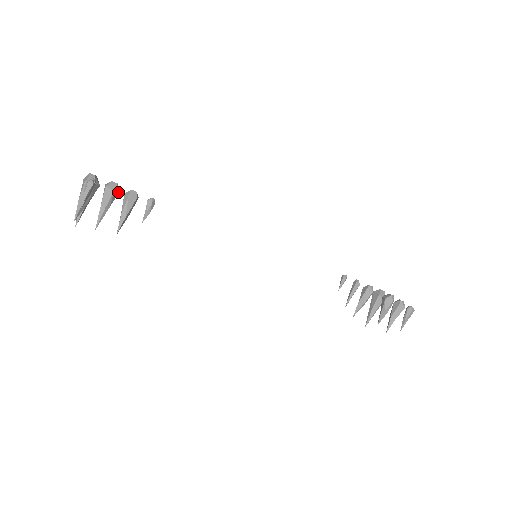
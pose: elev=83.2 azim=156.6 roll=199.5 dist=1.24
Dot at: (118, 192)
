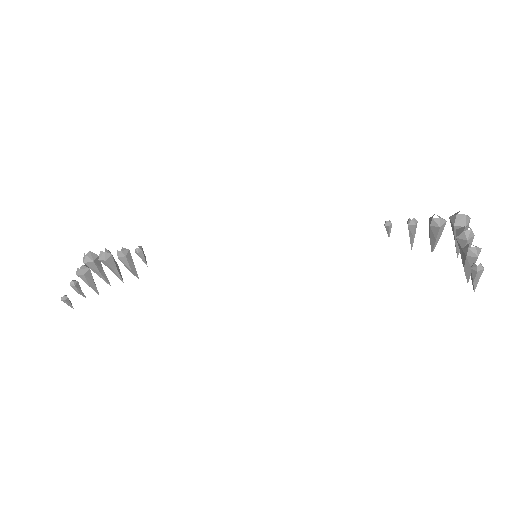
Dot at: (111, 256)
